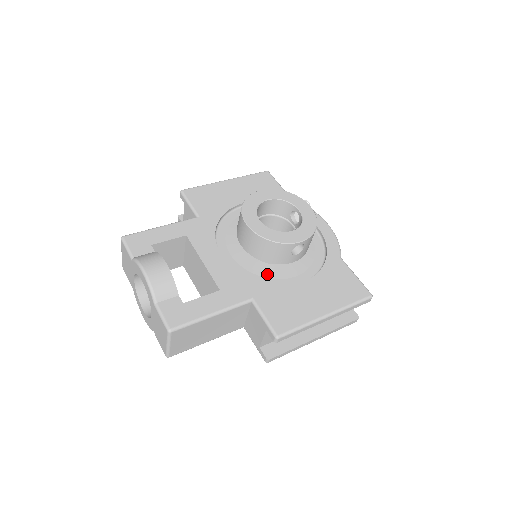
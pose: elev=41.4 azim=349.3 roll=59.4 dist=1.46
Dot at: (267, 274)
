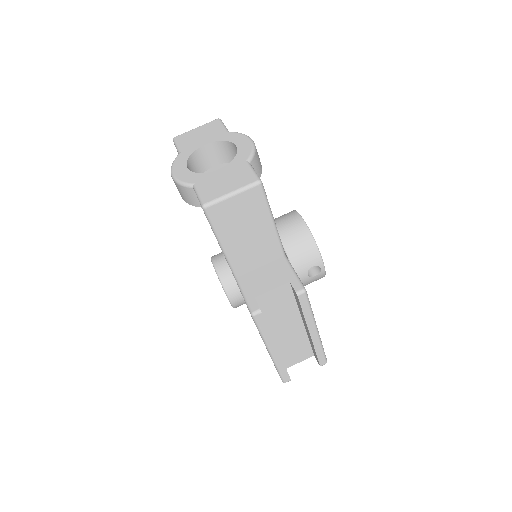
Dot at: occluded
